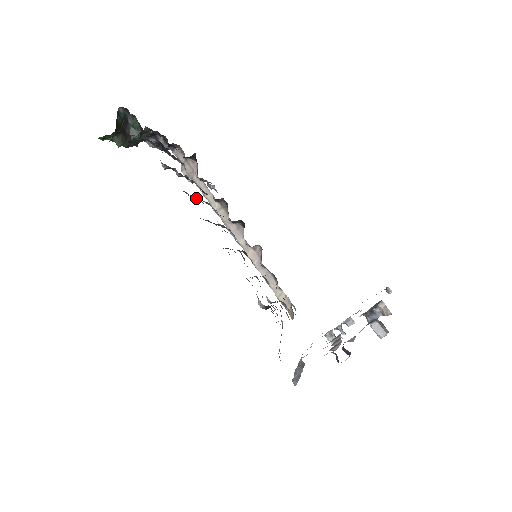
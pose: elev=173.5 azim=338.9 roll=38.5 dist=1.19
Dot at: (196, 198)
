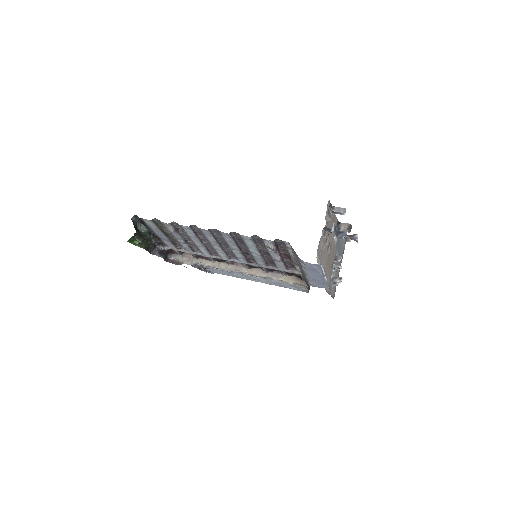
Dot at: (200, 240)
